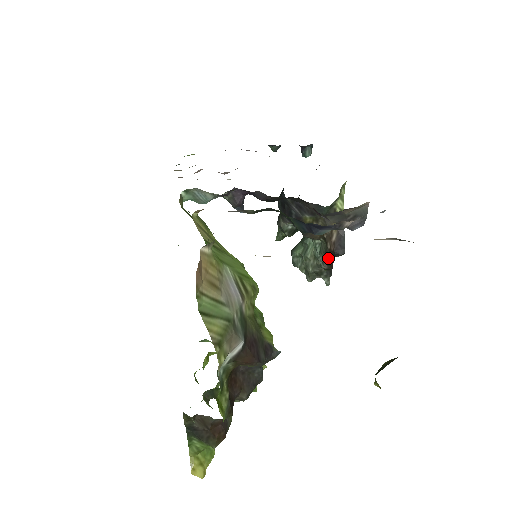
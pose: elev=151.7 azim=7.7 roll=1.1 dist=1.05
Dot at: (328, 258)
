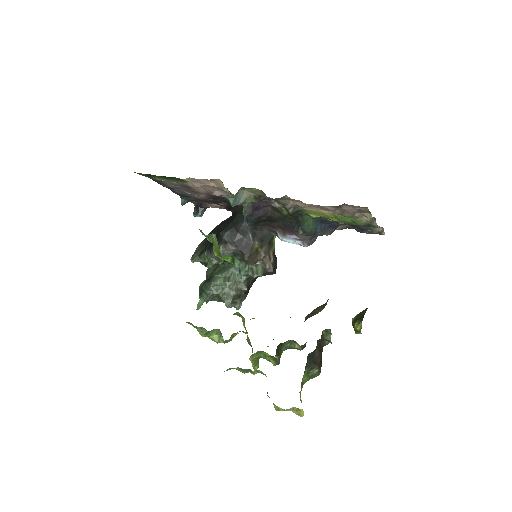
Dot at: (249, 283)
